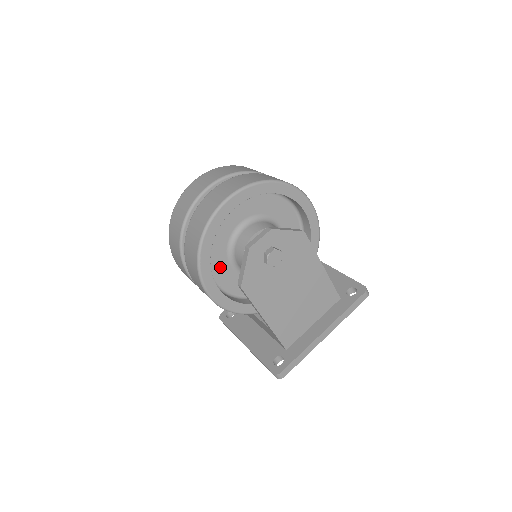
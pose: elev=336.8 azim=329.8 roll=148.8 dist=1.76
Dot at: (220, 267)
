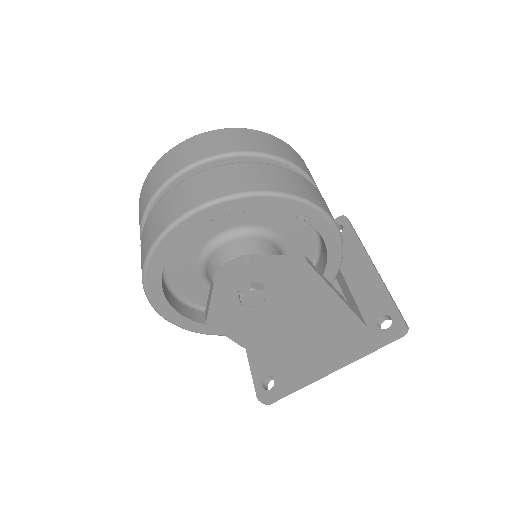
Dot at: (189, 283)
